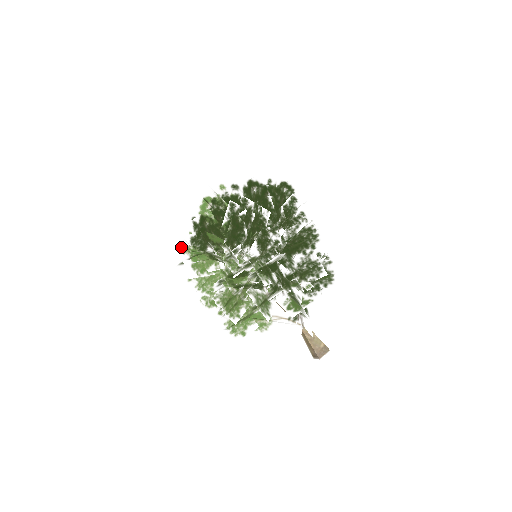
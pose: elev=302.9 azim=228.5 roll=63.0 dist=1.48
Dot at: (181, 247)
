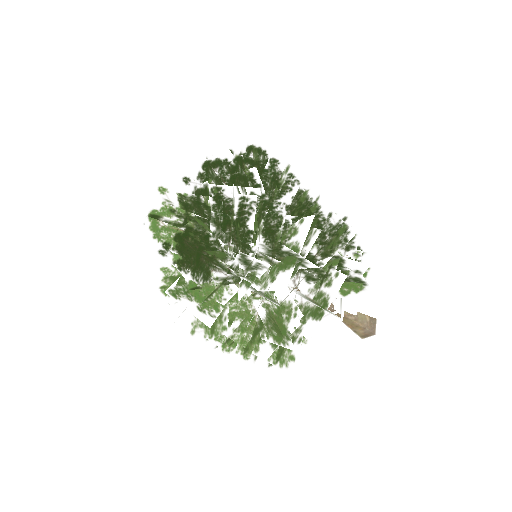
Dot at: (170, 292)
